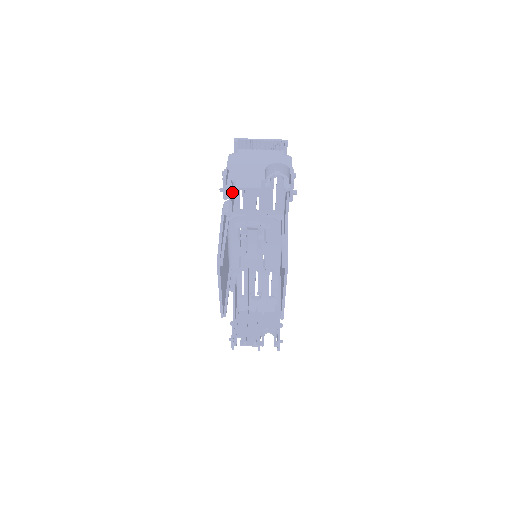
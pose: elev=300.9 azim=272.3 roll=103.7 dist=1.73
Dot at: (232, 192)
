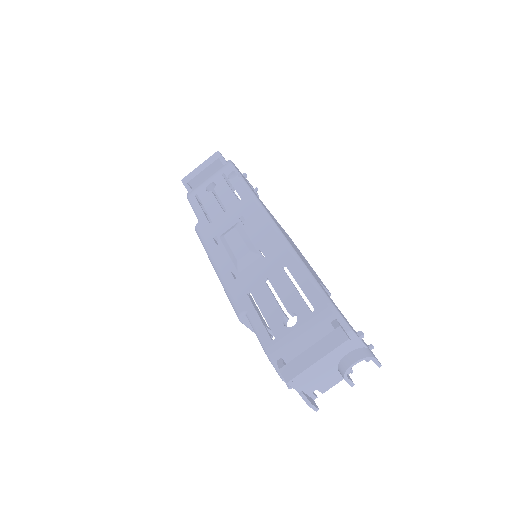
Dot at: occluded
